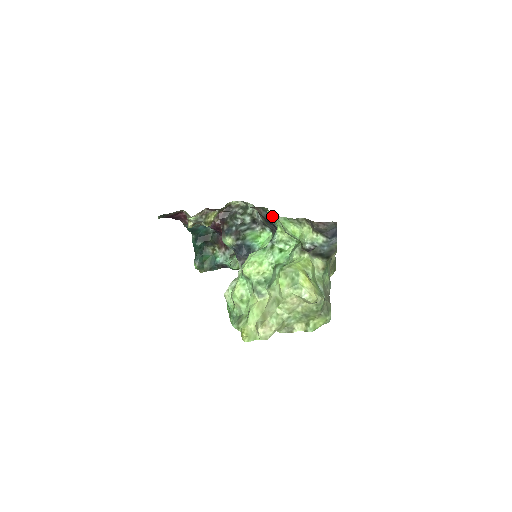
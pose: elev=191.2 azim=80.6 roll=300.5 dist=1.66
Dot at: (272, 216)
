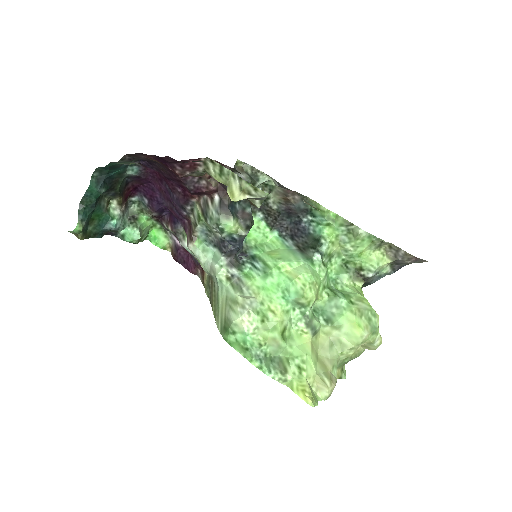
Dot at: (332, 219)
